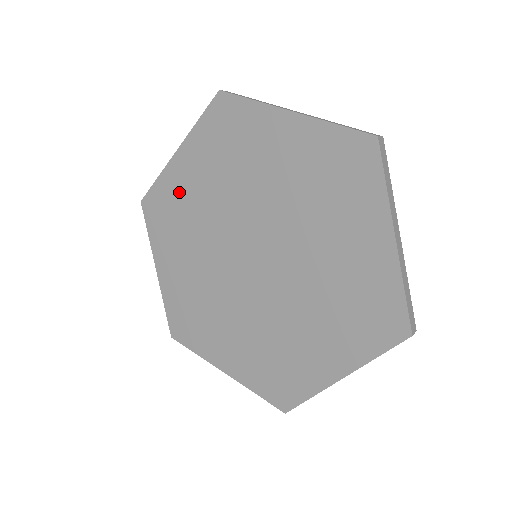
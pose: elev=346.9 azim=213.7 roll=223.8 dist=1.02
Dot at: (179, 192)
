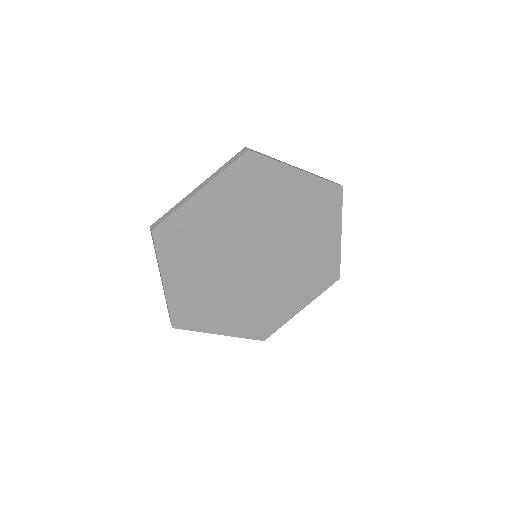
Dot at: (198, 221)
